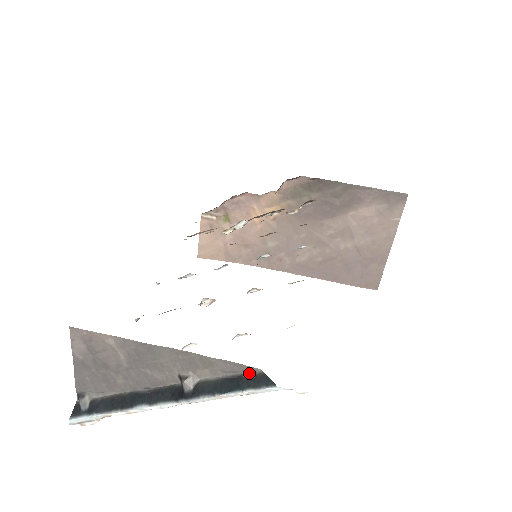
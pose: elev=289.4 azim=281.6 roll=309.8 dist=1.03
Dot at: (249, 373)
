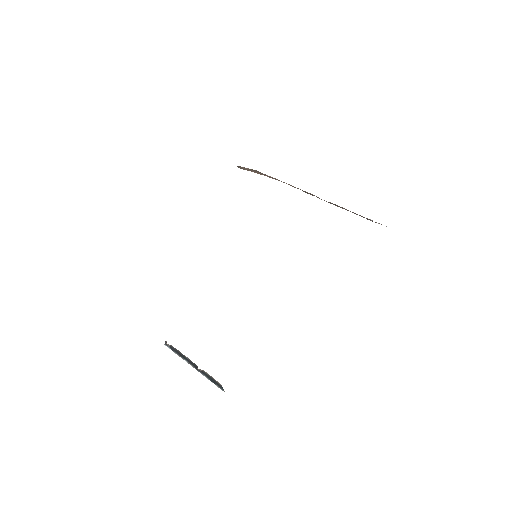
Dot at: (218, 382)
